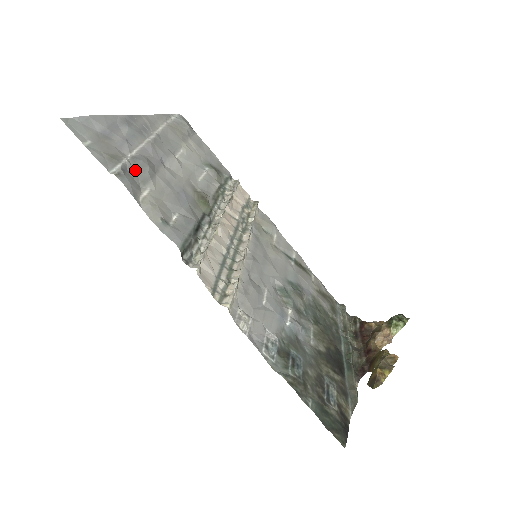
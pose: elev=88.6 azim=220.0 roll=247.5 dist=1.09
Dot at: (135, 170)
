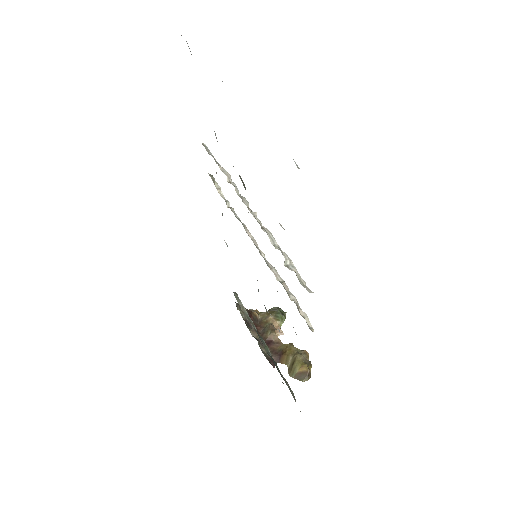
Dot at: occluded
